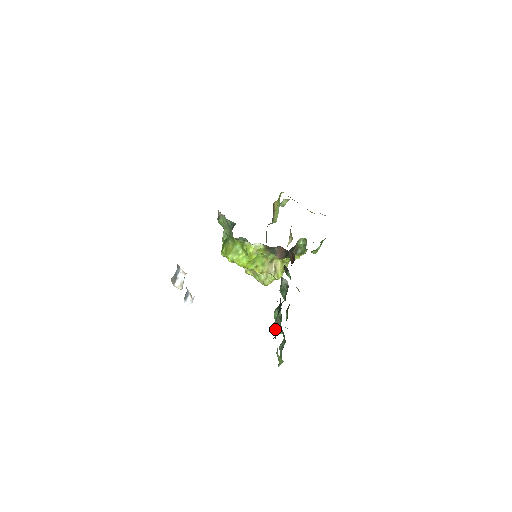
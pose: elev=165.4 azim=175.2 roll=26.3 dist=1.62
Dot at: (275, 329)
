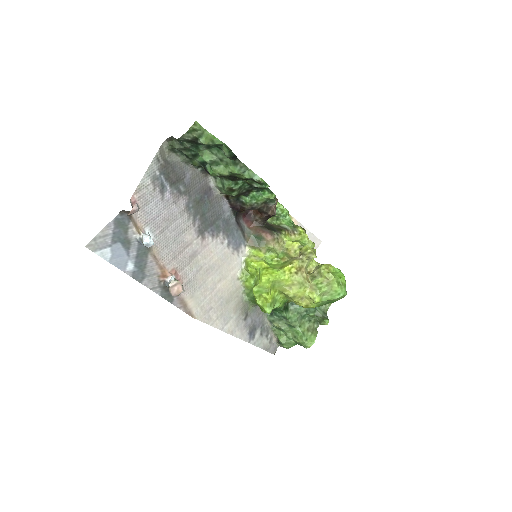
Dot at: (180, 146)
